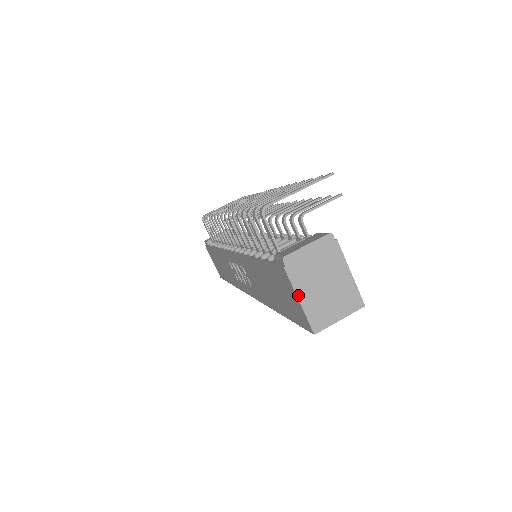
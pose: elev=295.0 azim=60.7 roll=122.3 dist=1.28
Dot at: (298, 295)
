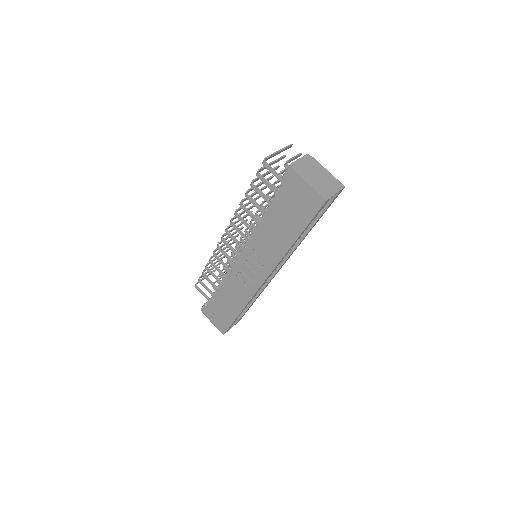
Dot at: (307, 182)
